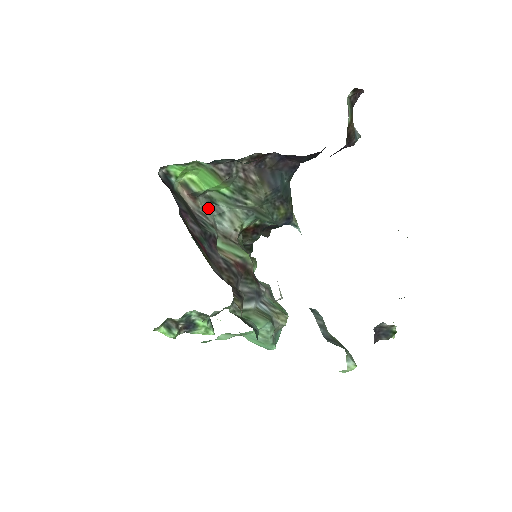
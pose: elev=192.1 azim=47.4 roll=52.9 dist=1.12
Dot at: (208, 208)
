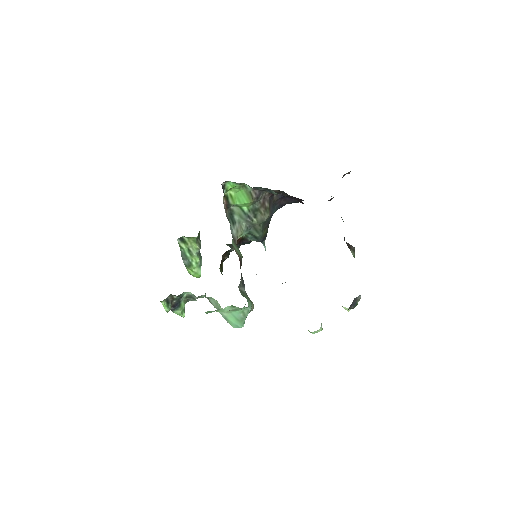
Dot at: (229, 217)
